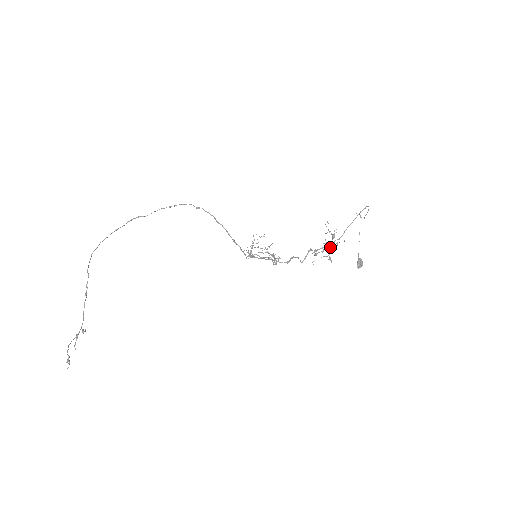
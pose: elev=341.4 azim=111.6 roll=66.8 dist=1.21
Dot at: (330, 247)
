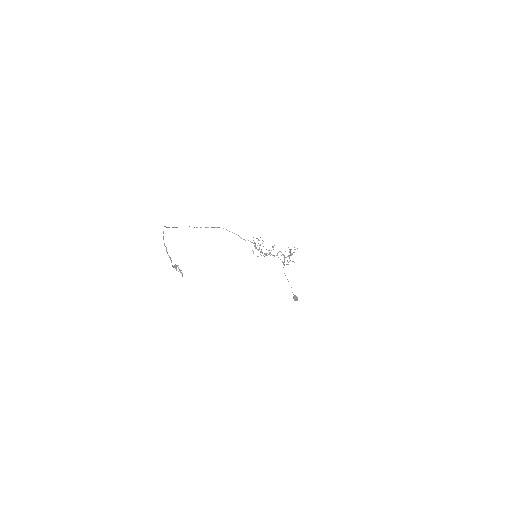
Dot at: (289, 258)
